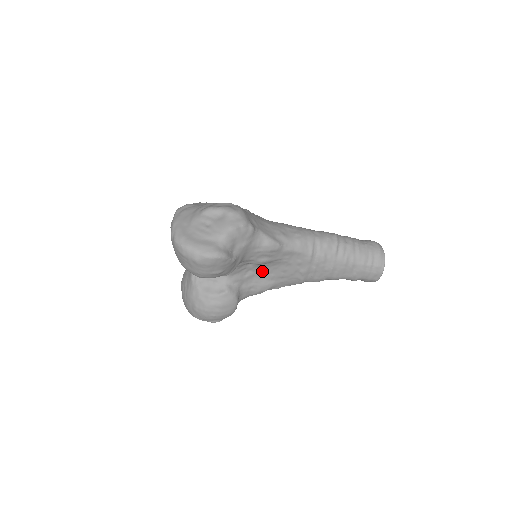
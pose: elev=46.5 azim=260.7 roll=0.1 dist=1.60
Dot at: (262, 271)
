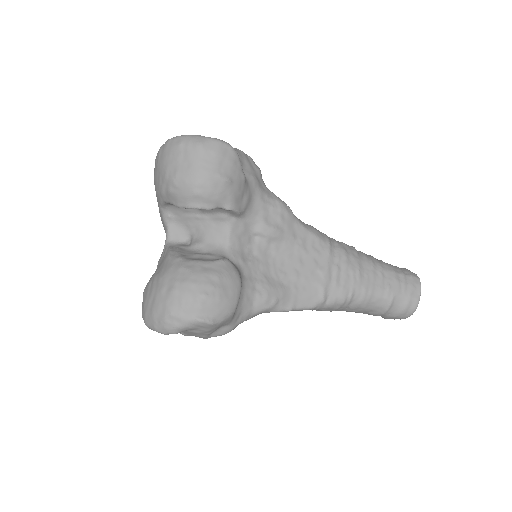
Dot at: (269, 262)
